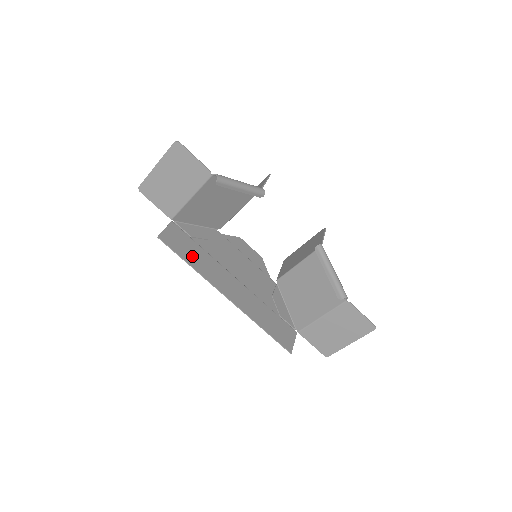
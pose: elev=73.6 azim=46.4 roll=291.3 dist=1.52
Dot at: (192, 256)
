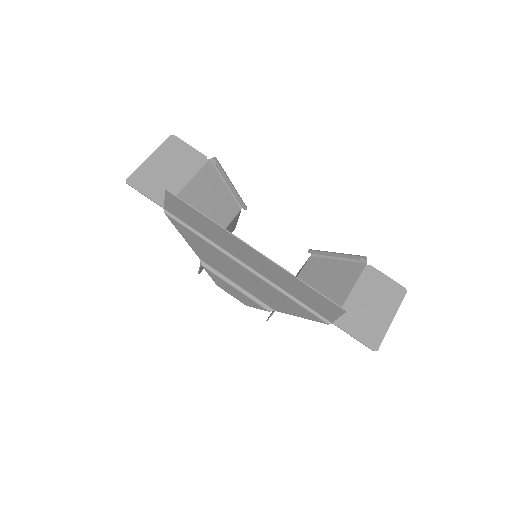
Dot at: (201, 220)
